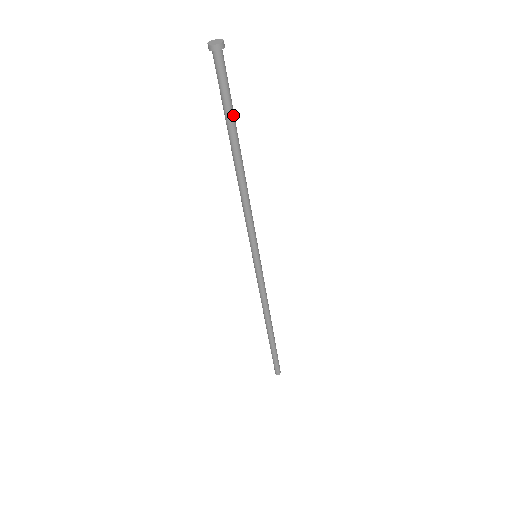
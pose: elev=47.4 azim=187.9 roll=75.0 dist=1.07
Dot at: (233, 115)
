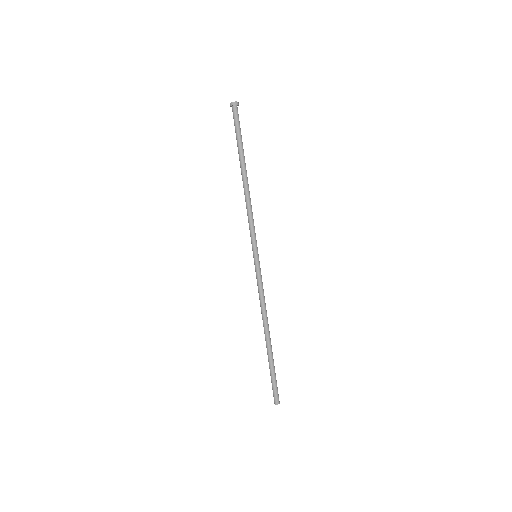
Dot at: (242, 144)
